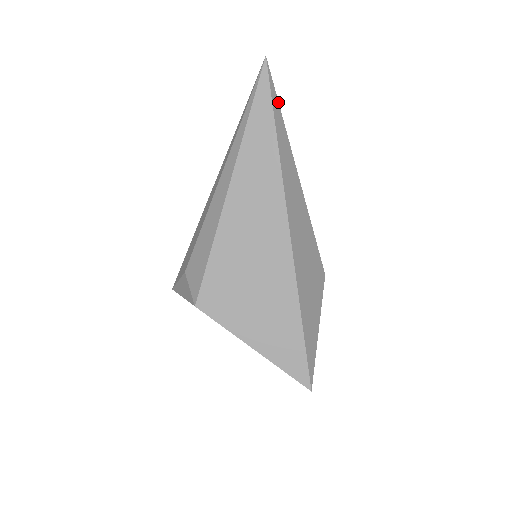
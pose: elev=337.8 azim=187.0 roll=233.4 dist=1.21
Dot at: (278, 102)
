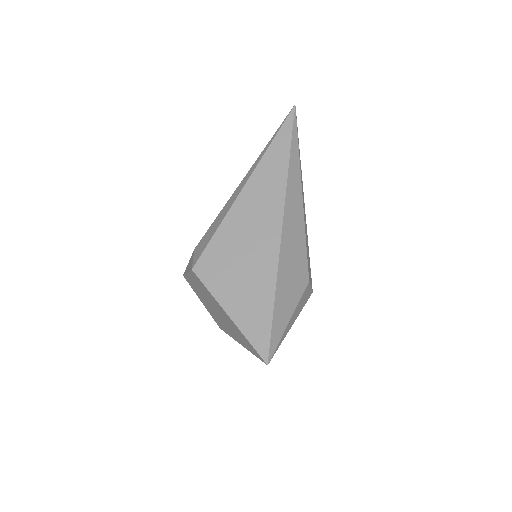
Dot at: (297, 136)
